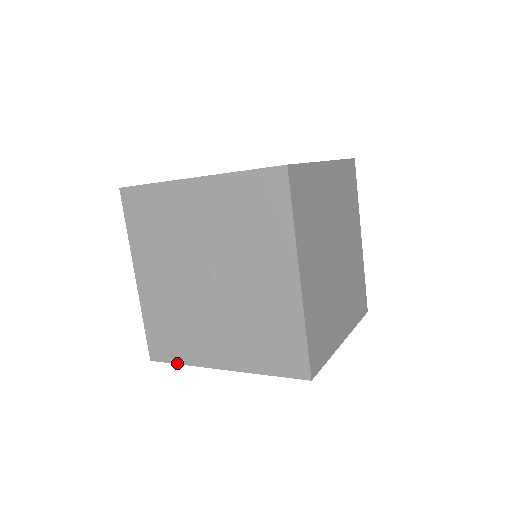
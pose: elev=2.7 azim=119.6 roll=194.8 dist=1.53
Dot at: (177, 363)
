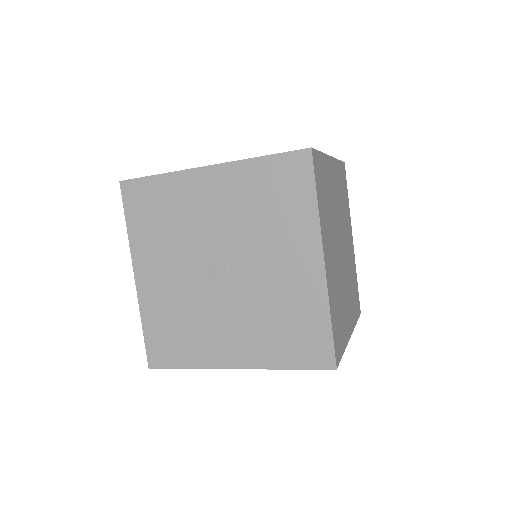
Dot at: (181, 368)
